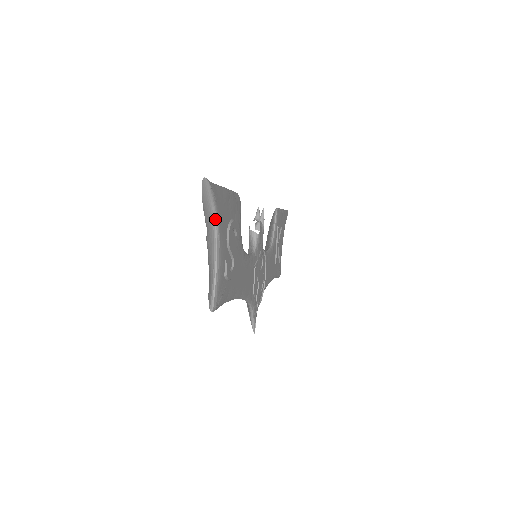
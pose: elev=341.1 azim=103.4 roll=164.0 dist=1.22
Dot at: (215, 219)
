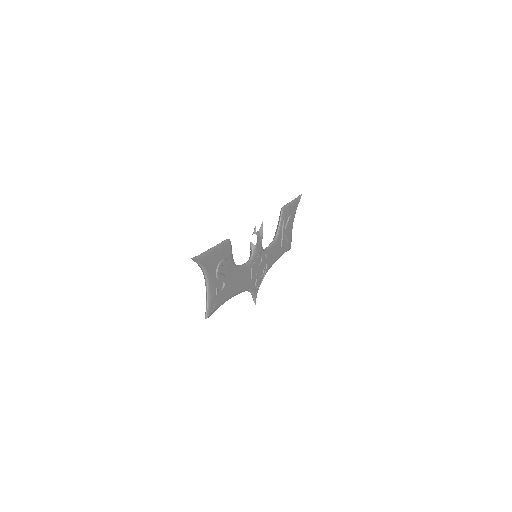
Dot at: (204, 272)
